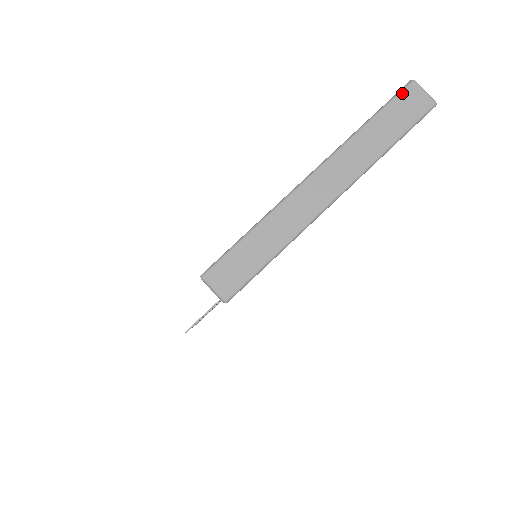
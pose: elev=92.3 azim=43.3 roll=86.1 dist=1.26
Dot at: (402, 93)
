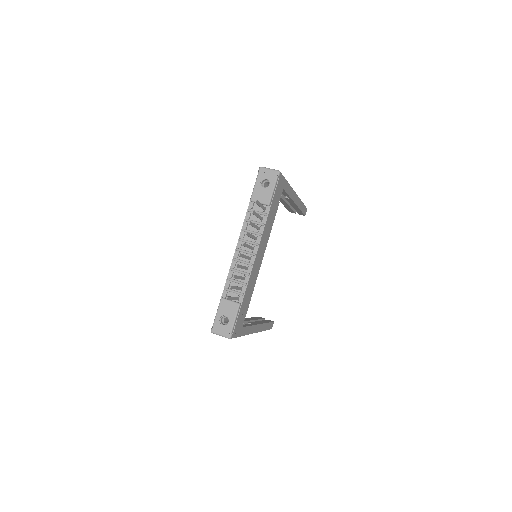
Dot at: occluded
